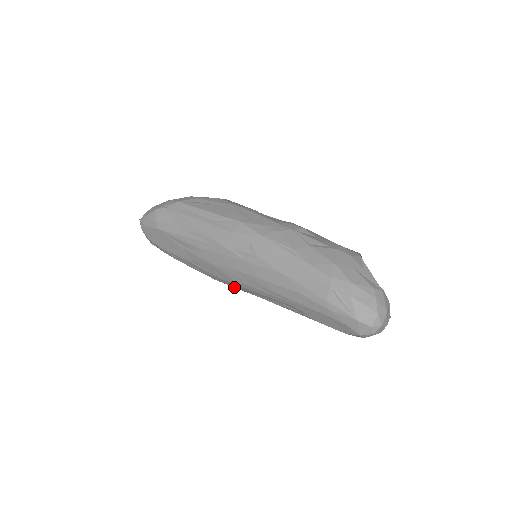
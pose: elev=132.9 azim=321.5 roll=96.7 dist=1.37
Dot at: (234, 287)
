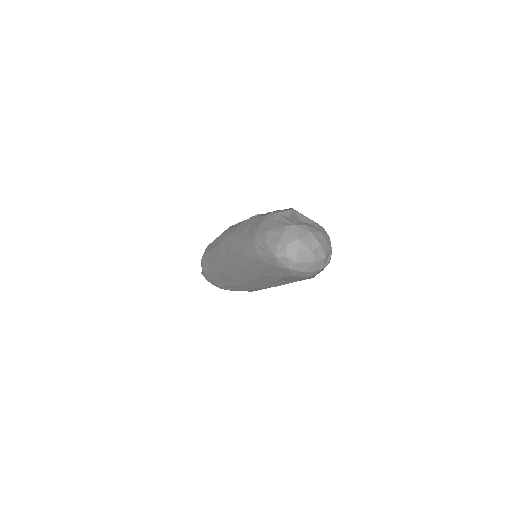
Dot at: occluded
